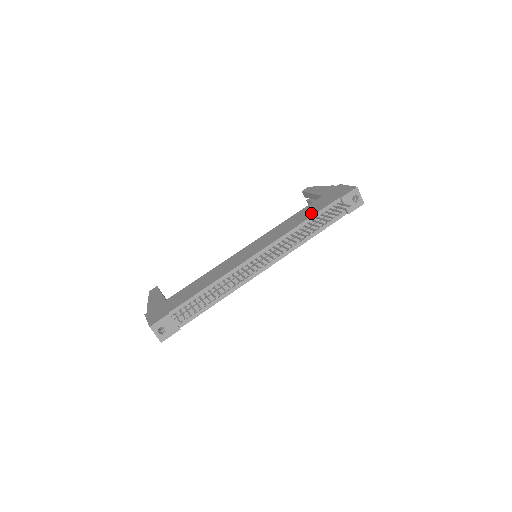
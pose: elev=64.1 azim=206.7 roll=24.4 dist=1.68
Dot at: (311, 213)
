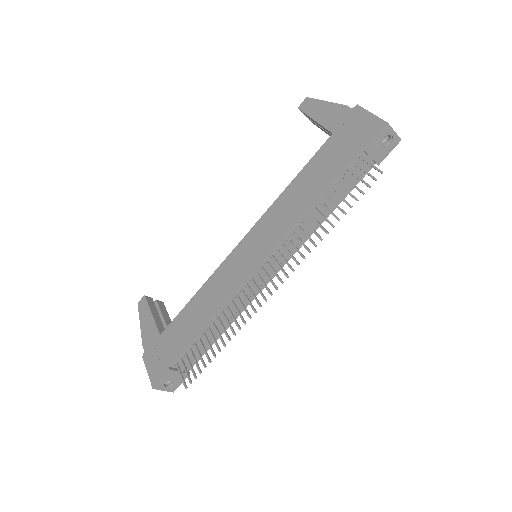
Dot at: (321, 183)
